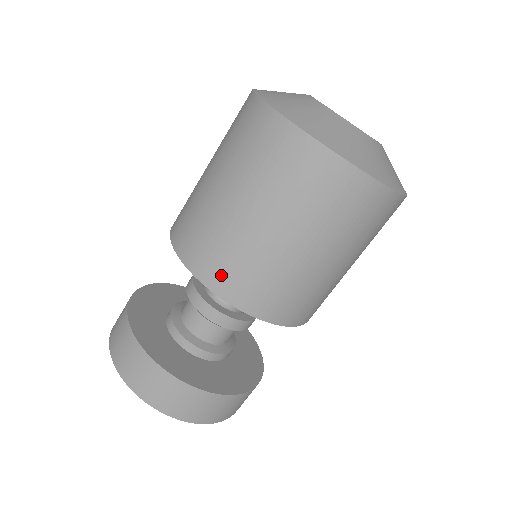
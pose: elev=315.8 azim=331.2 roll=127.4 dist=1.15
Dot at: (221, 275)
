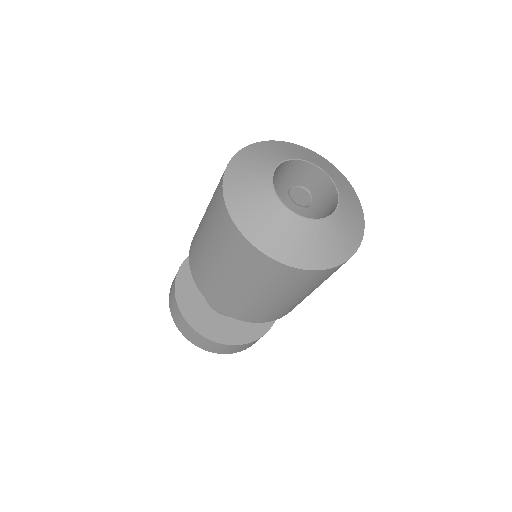
Dot at: (257, 318)
